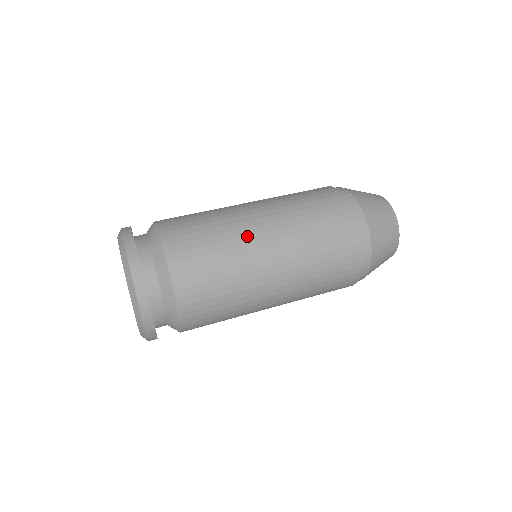
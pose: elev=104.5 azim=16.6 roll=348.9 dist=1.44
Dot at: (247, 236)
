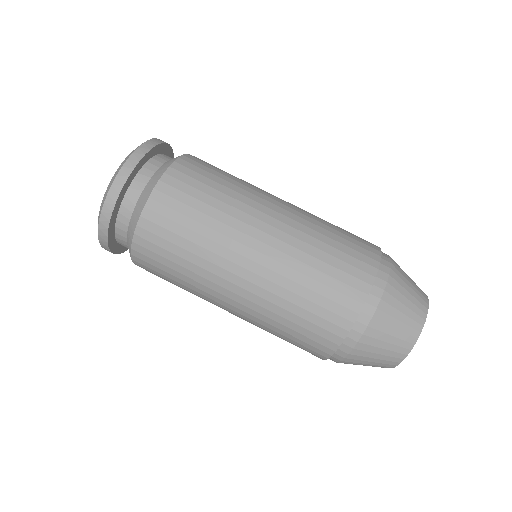
Dot at: (234, 240)
